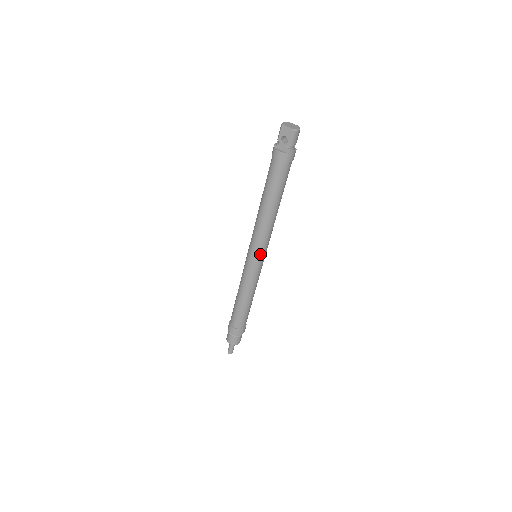
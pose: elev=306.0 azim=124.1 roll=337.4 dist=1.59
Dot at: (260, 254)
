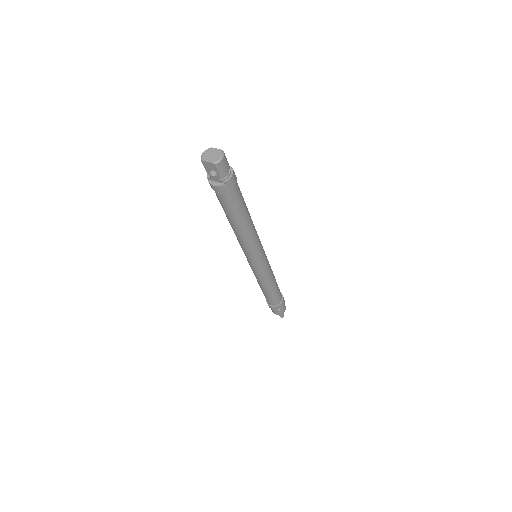
Dot at: (257, 258)
